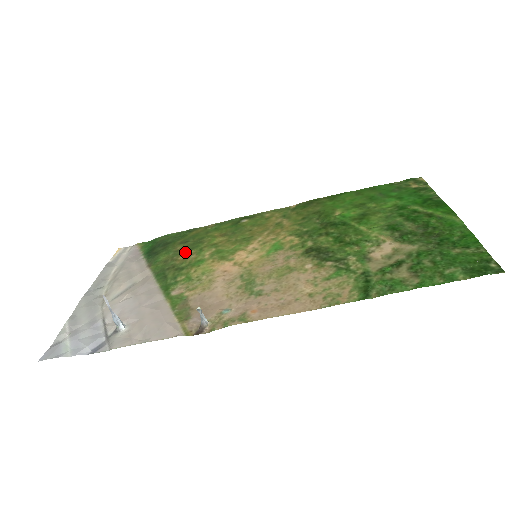
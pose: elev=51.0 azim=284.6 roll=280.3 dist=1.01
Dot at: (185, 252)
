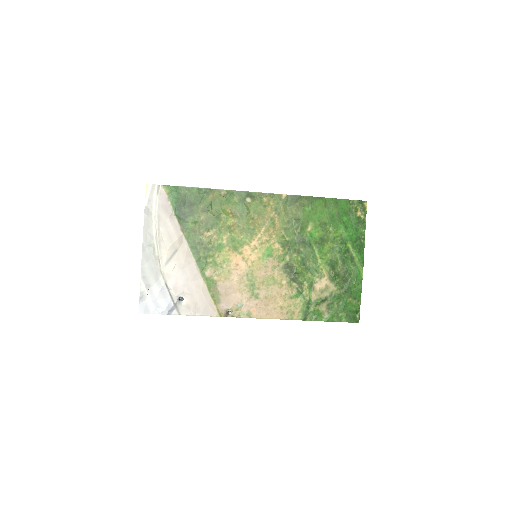
Dot at: (208, 228)
